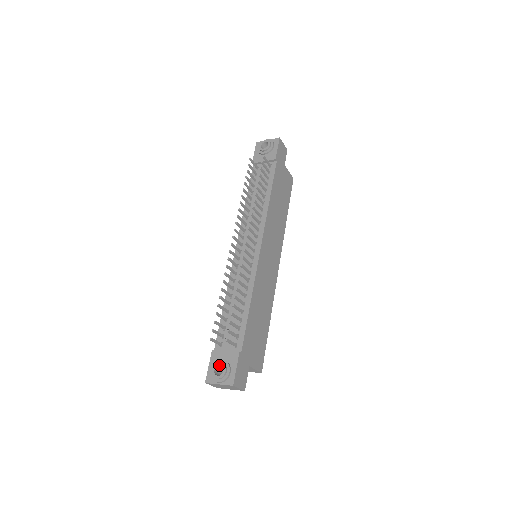
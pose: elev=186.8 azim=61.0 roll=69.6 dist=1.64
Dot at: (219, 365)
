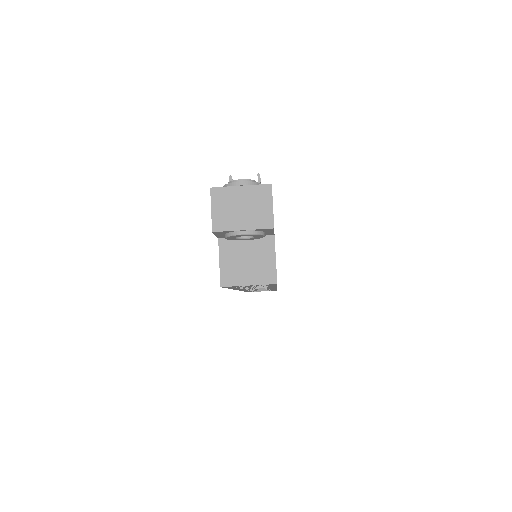
Dot at: occluded
